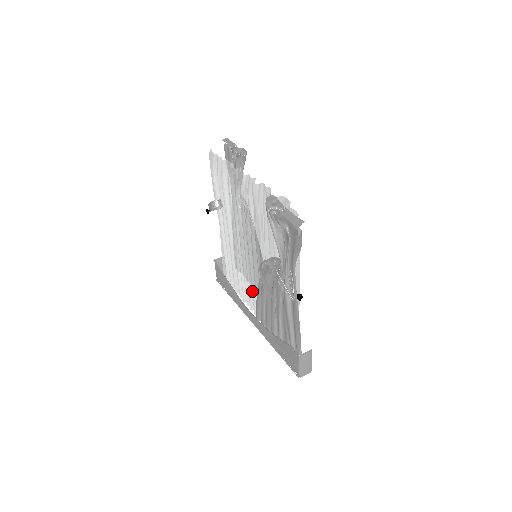
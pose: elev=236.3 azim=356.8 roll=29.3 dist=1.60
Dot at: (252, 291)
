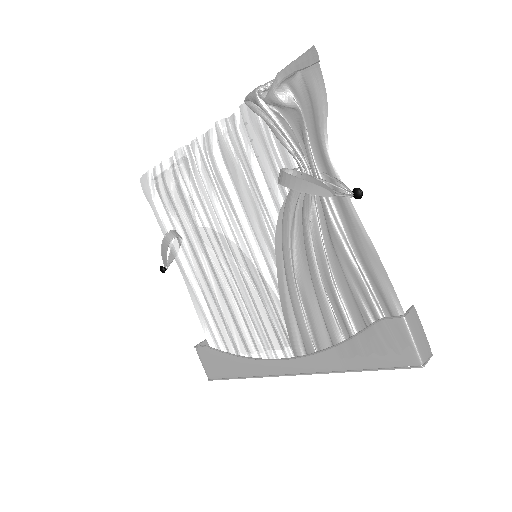
Dot at: (272, 321)
